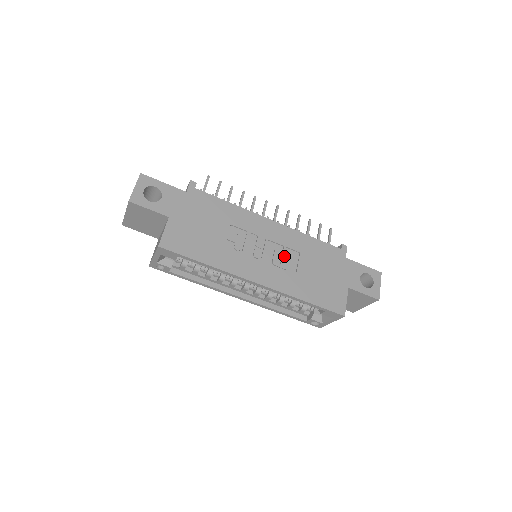
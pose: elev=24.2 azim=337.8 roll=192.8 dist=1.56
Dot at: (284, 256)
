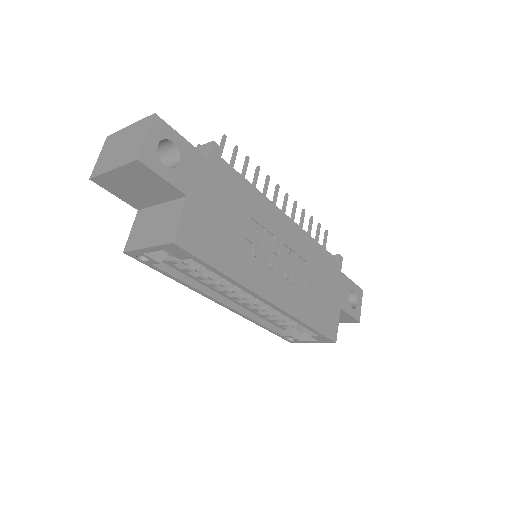
Dot at: (296, 267)
